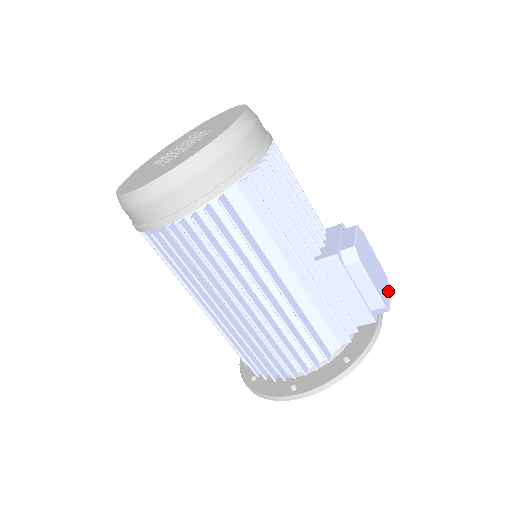
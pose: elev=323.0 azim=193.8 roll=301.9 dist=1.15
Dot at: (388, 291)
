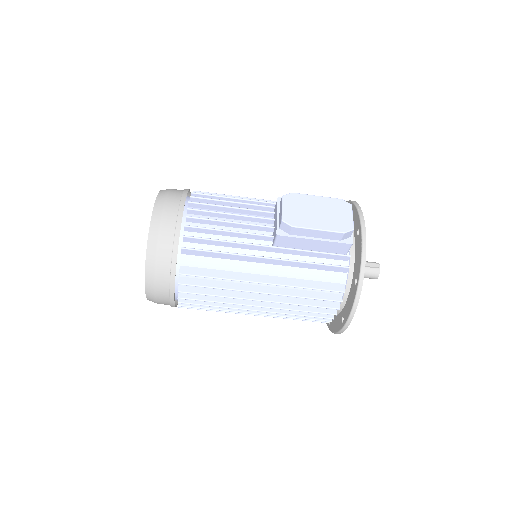
Dot at: (348, 213)
